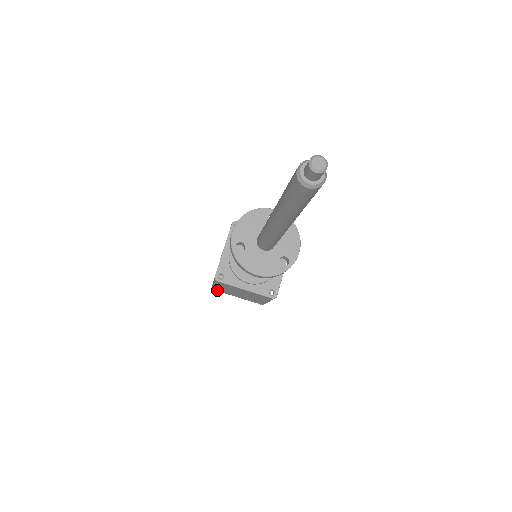
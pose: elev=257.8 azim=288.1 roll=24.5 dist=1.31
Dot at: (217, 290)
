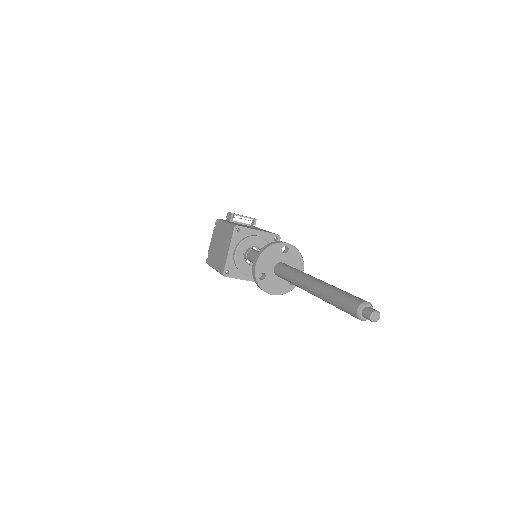
Dot at: occluded
